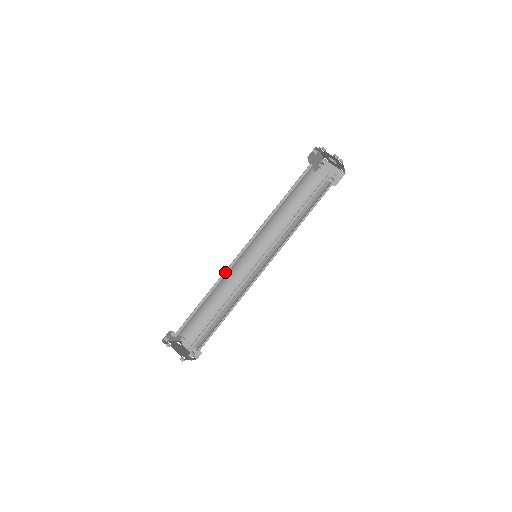
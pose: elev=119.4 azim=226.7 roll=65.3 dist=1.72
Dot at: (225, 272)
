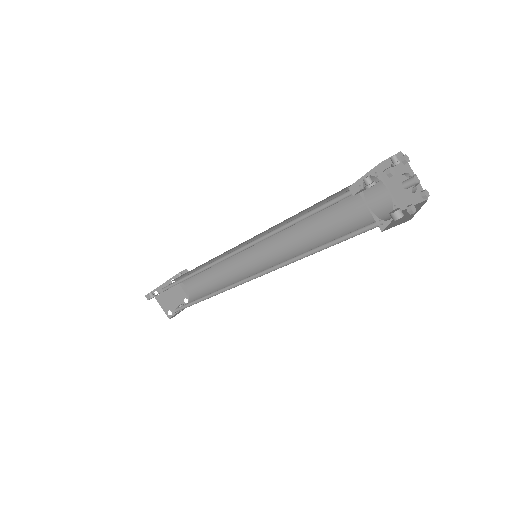
Dot at: (214, 261)
